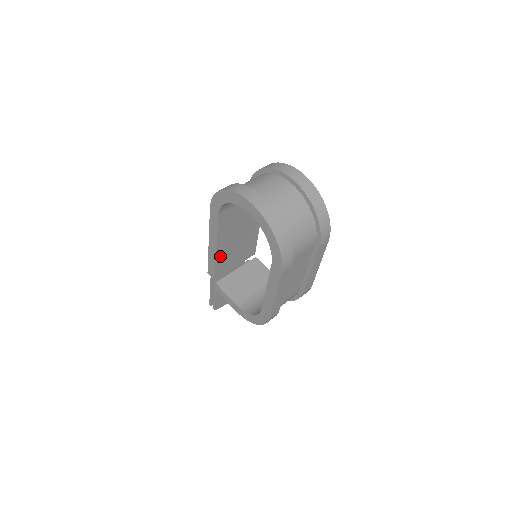
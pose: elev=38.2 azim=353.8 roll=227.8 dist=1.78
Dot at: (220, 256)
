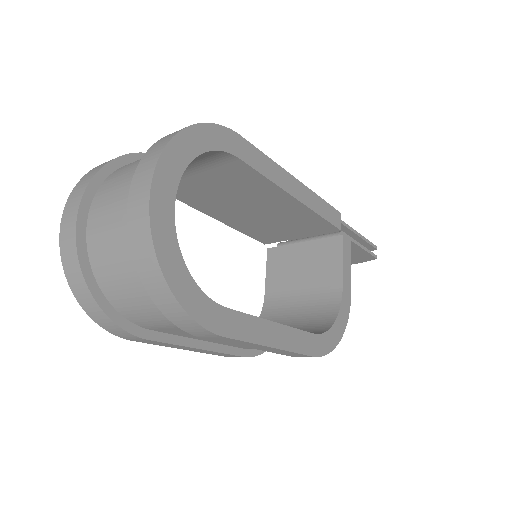
Dot at: (238, 225)
